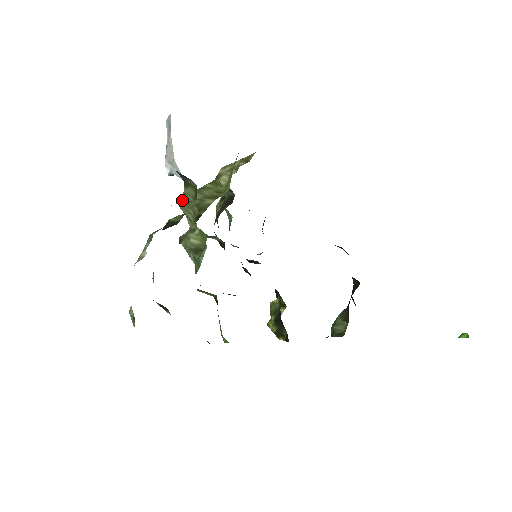
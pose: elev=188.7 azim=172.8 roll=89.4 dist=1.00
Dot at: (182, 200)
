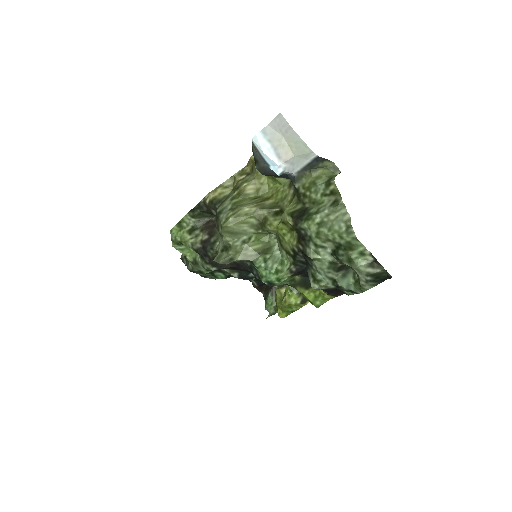
Dot at: (328, 177)
